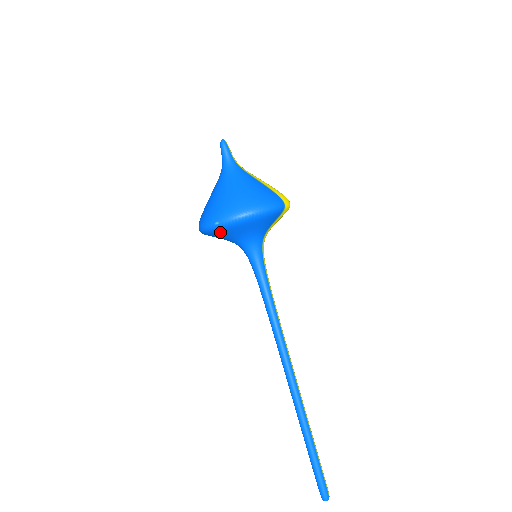
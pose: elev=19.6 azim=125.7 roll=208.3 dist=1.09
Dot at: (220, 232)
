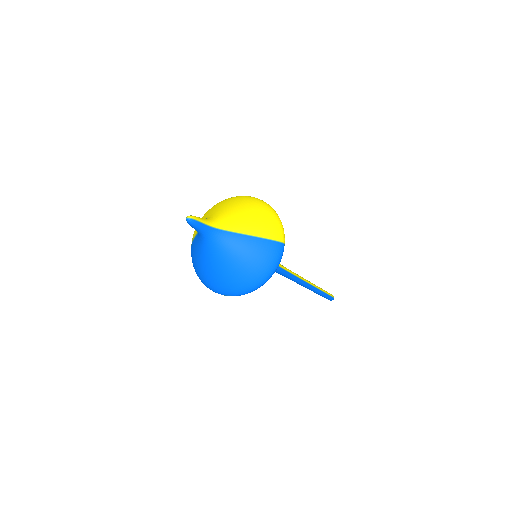
Dot at: occluded
